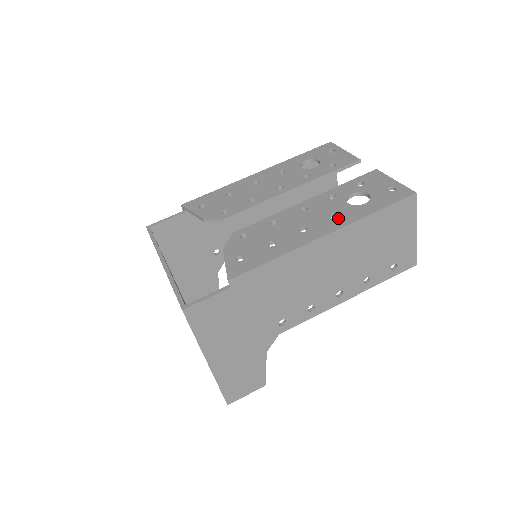
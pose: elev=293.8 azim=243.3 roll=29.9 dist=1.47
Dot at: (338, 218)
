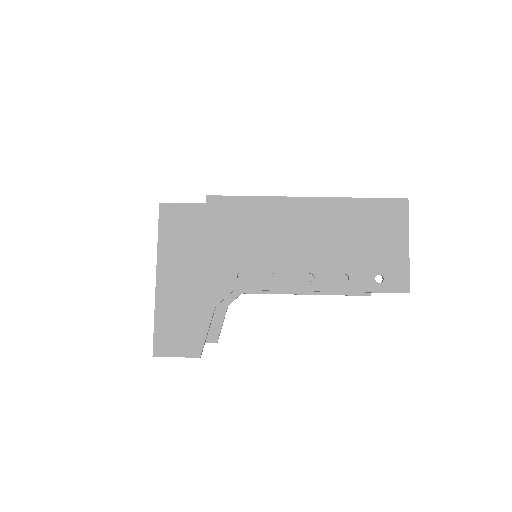
Dot at: occluded
